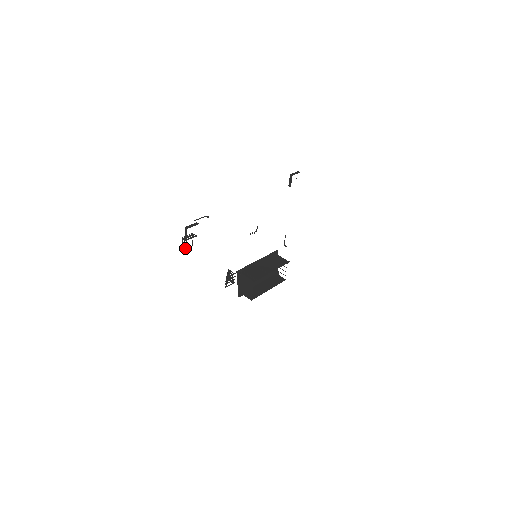
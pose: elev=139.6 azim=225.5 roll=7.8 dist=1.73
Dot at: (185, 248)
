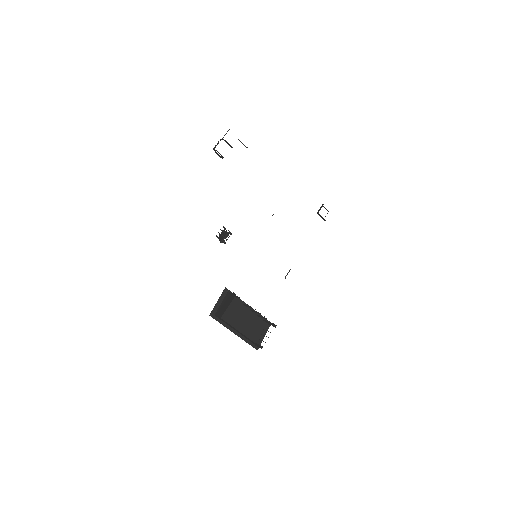
Dot at: (216, 153)
